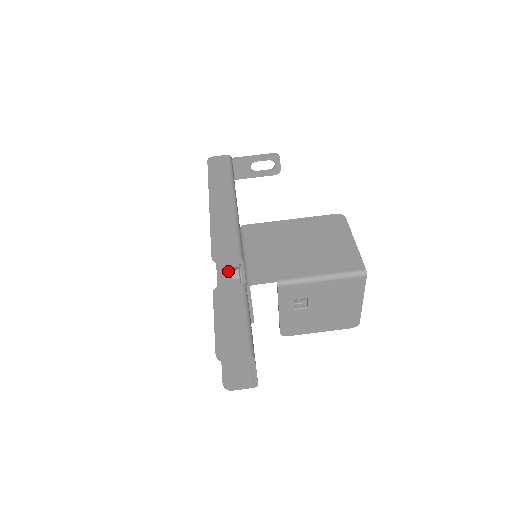
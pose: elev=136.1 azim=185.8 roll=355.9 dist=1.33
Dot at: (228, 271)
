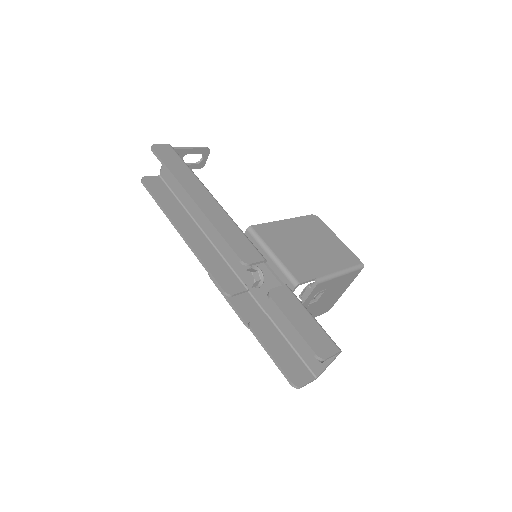
Dot at: (222, 273)
